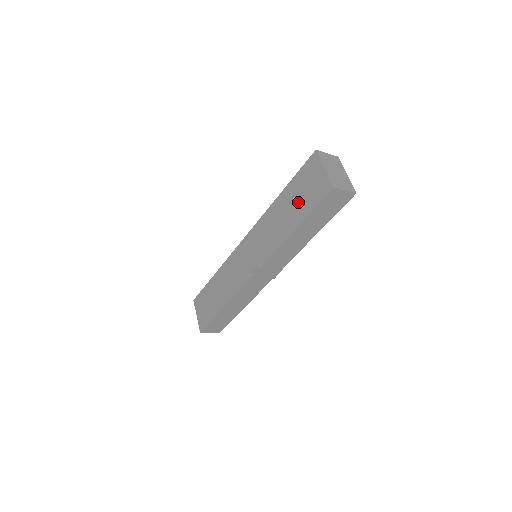
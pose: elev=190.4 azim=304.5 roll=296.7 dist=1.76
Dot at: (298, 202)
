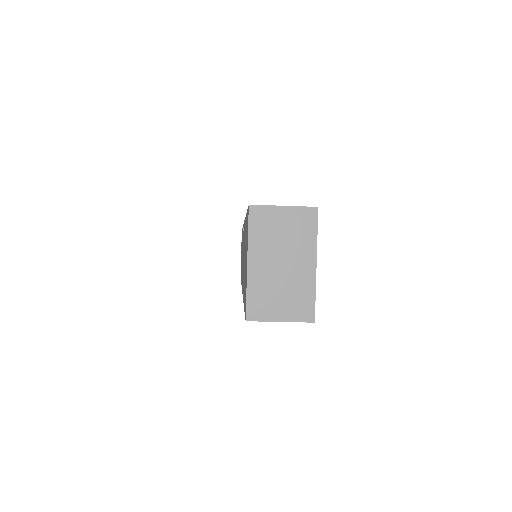
Dot at: occluded
